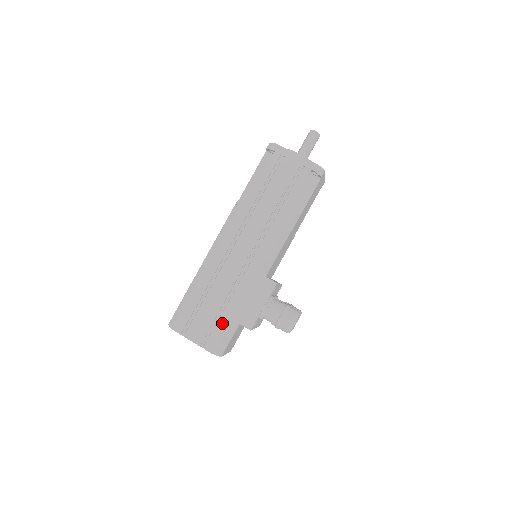
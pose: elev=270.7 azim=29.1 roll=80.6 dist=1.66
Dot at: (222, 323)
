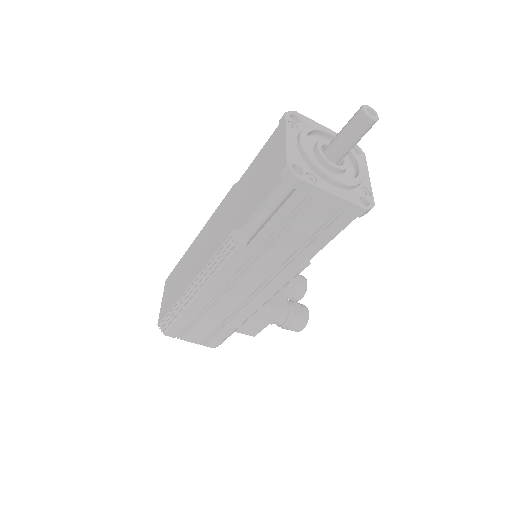
Dot at: (222, 333)
